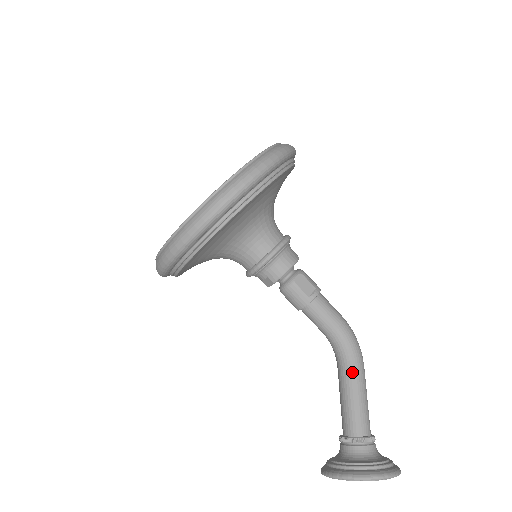
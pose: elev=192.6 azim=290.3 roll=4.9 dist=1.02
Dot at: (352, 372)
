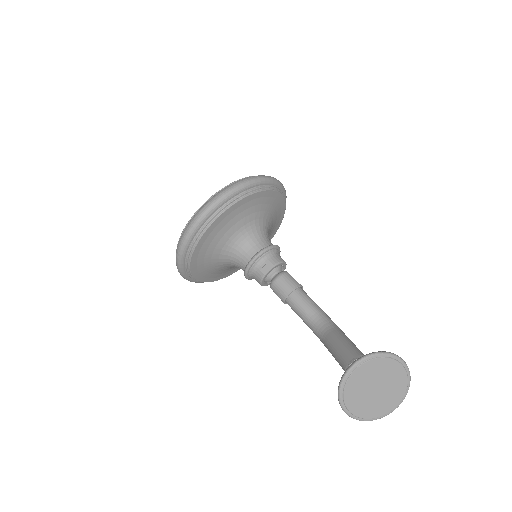
Dot at: (341, 332)
